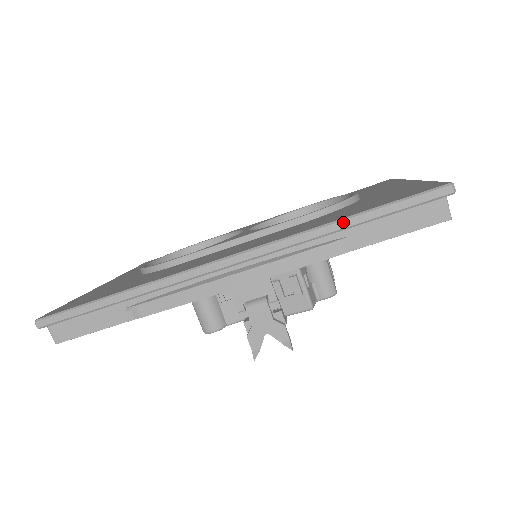
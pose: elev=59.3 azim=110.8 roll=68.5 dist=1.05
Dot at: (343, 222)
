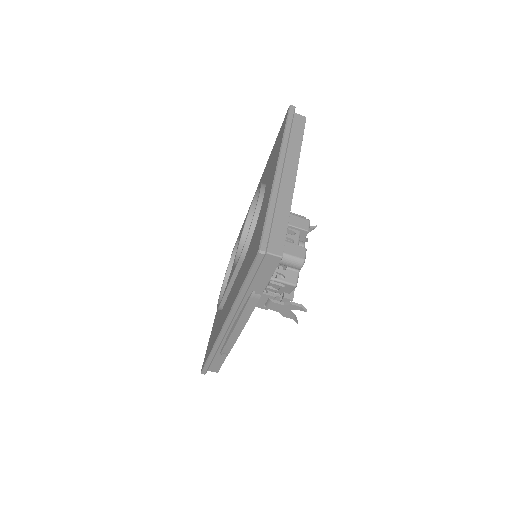
Dot at: (241, 292)
